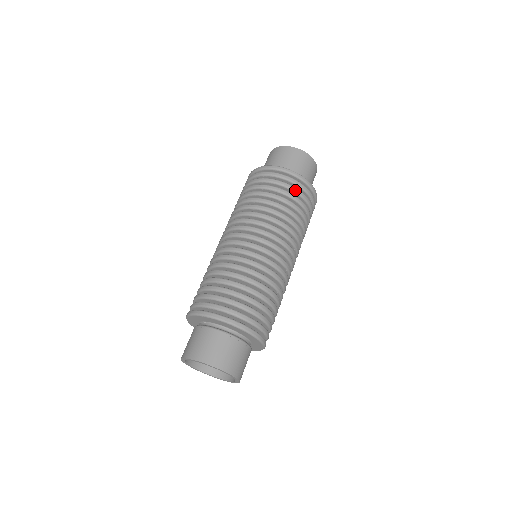
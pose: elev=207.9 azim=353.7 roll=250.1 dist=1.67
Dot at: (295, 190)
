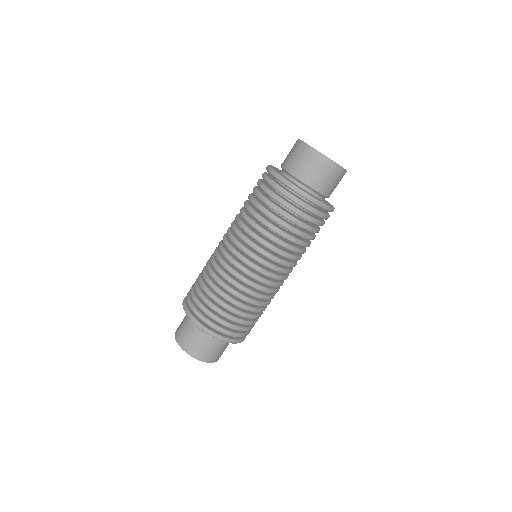
Dot at: (306, 218)
